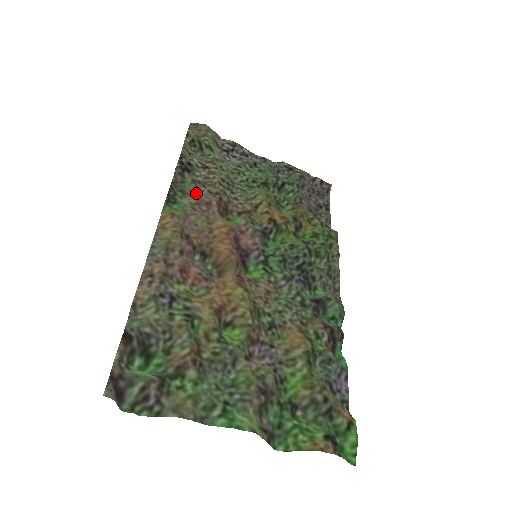
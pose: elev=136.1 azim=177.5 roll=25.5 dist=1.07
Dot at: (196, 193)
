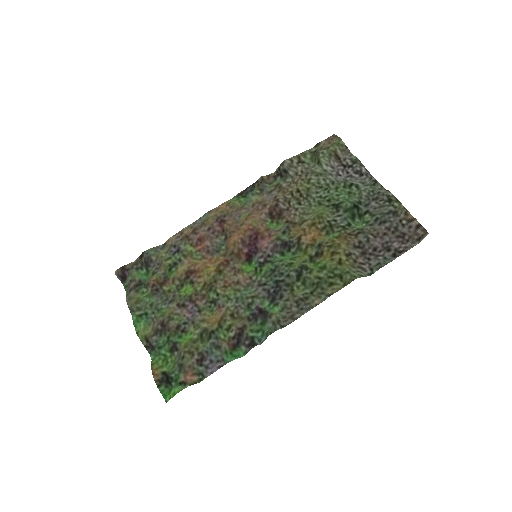
Dot at: (268, 195)
